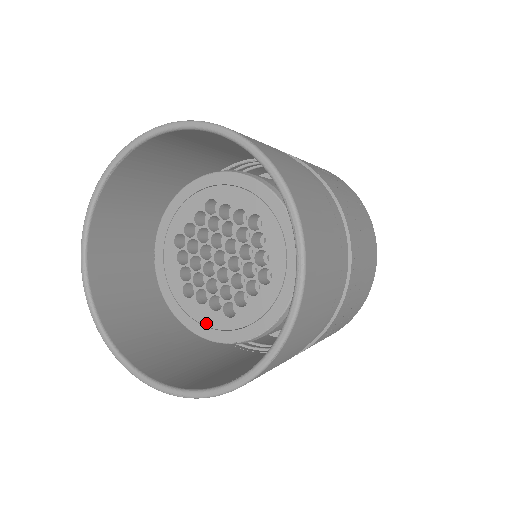
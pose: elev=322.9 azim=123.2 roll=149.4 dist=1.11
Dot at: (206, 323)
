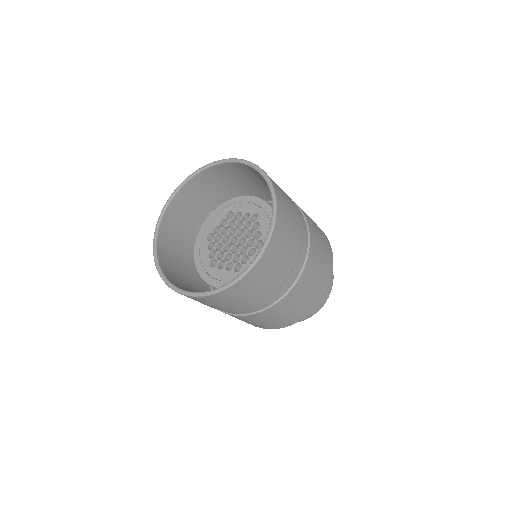
Dot at: (223, 279)
